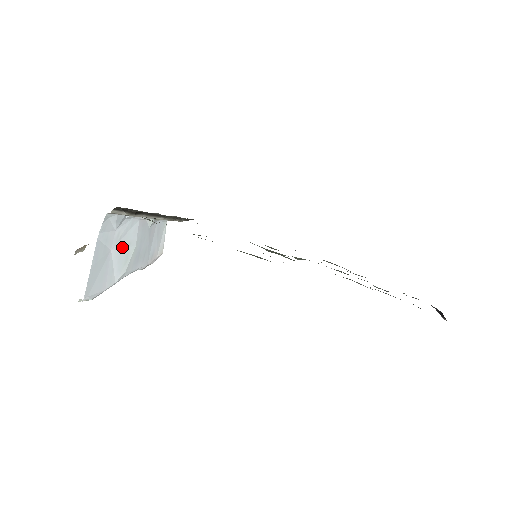
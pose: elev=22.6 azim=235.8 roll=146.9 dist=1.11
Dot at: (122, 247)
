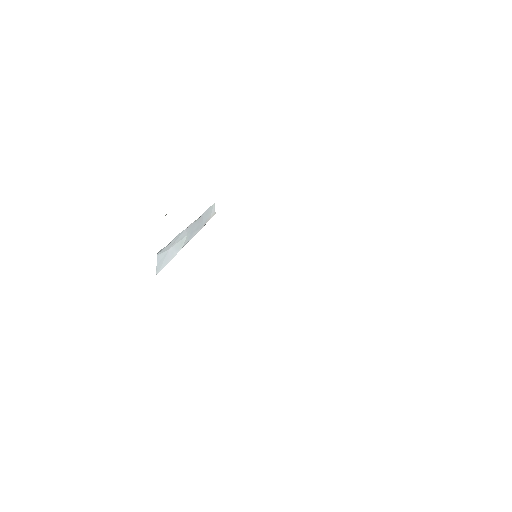
Dot at: (177, 243)
